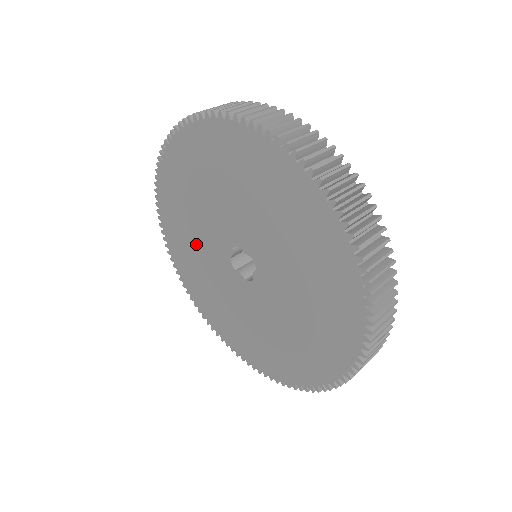
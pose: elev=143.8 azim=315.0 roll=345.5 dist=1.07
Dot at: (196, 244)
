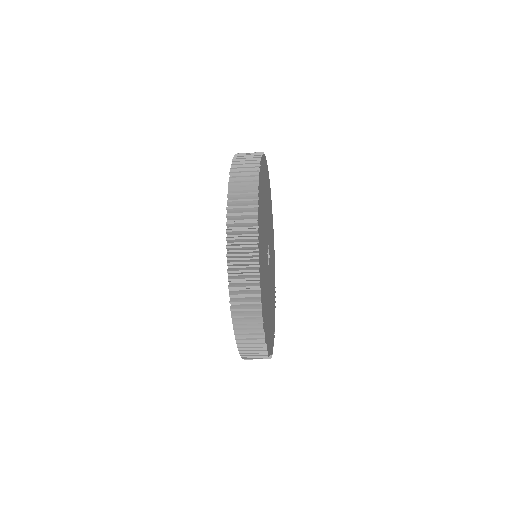
Dot at: occluded
